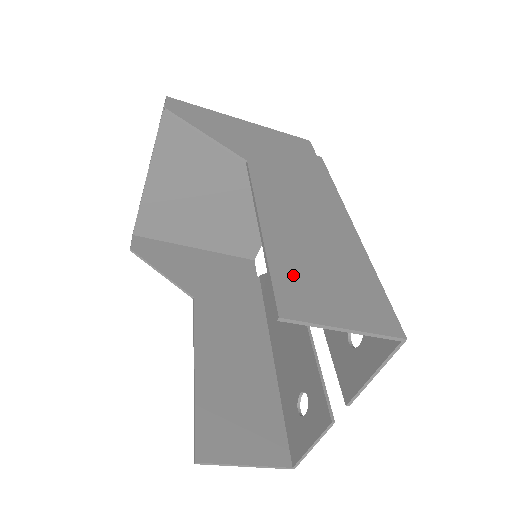
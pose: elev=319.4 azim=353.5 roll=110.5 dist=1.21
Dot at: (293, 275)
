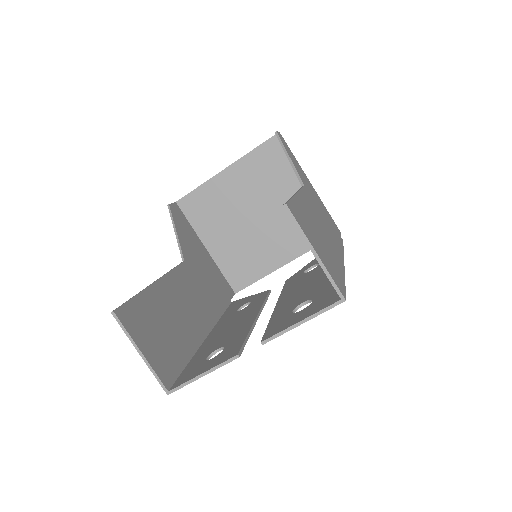
Dot at: (302, 215)
